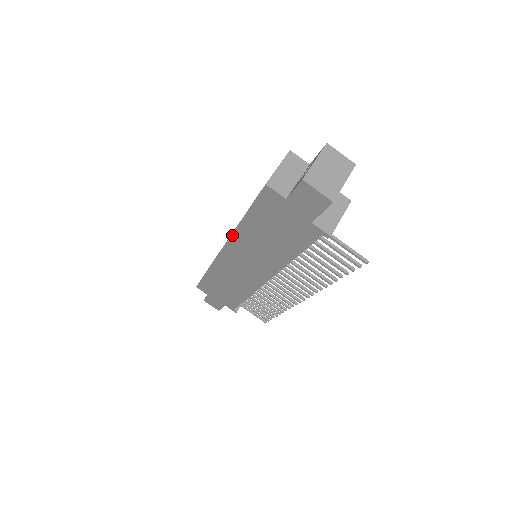
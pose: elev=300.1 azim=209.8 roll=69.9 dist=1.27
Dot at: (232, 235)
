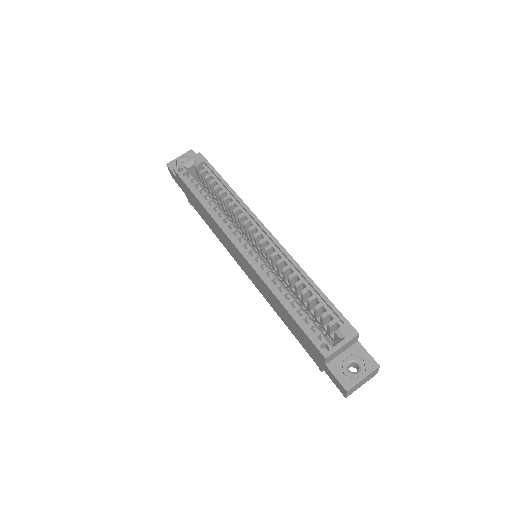
Dot at: (261, 279)
